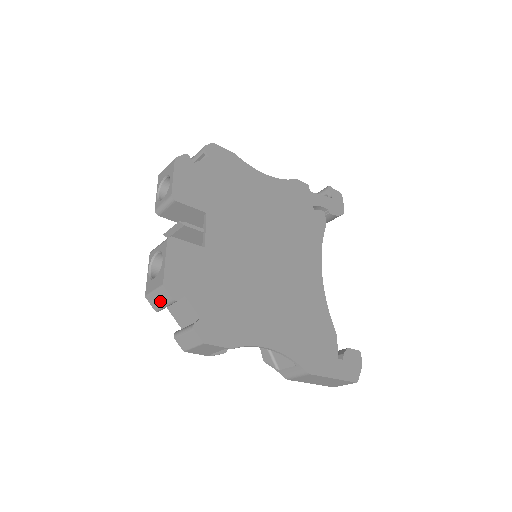
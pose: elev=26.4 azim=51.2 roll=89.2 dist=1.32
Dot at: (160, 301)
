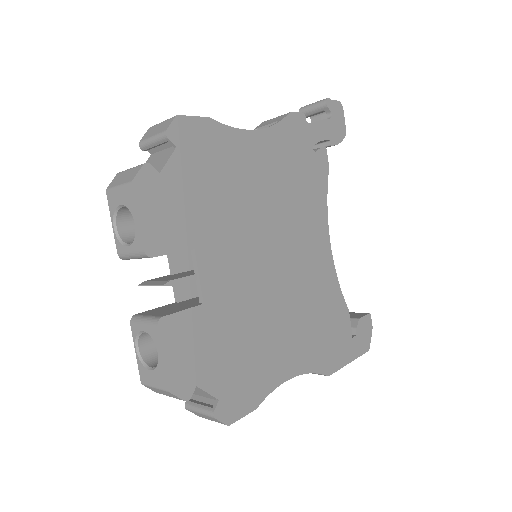
Dot at: (165, 394)
